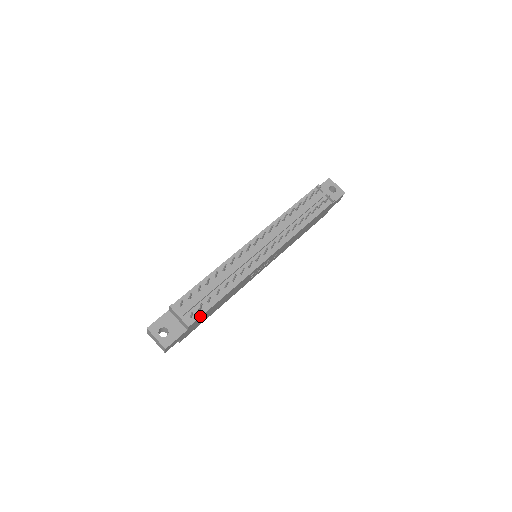
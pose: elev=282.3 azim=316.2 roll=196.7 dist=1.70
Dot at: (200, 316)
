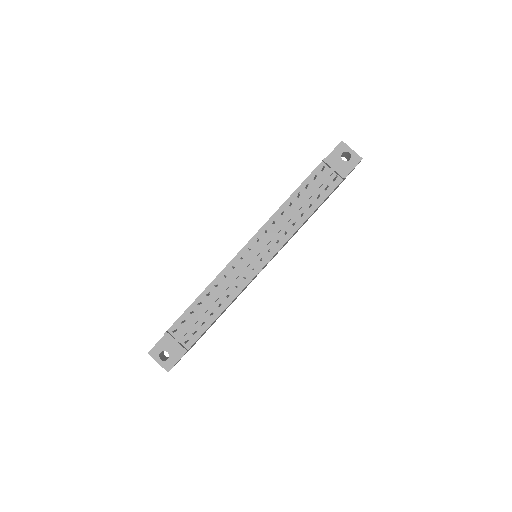
Dot at: (196, 339)
